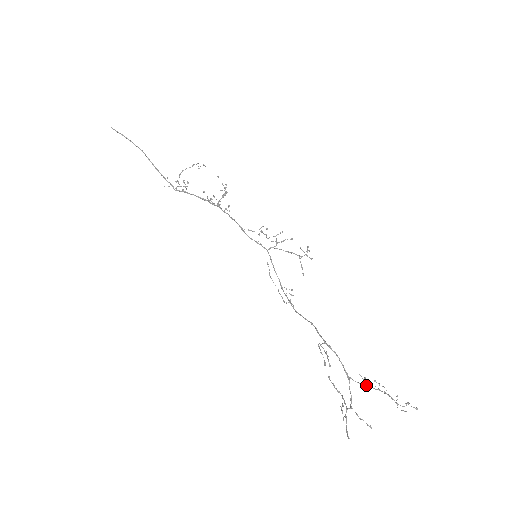
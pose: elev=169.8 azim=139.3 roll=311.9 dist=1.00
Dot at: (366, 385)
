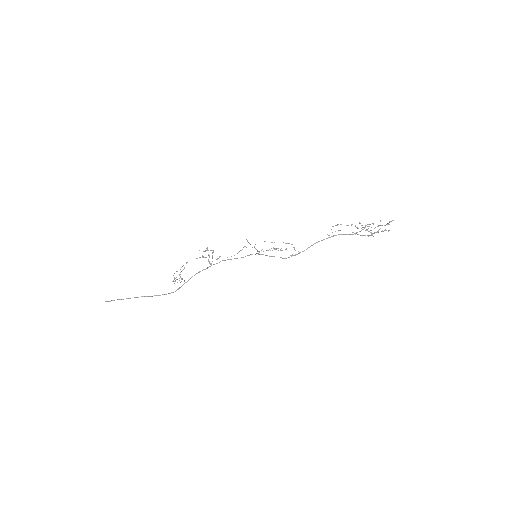
Dot at: (365, 227)
